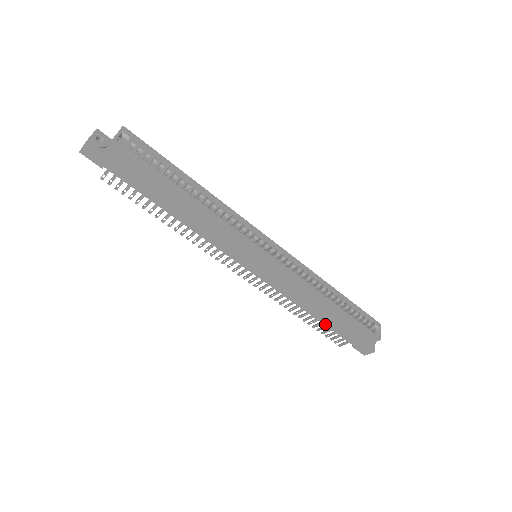
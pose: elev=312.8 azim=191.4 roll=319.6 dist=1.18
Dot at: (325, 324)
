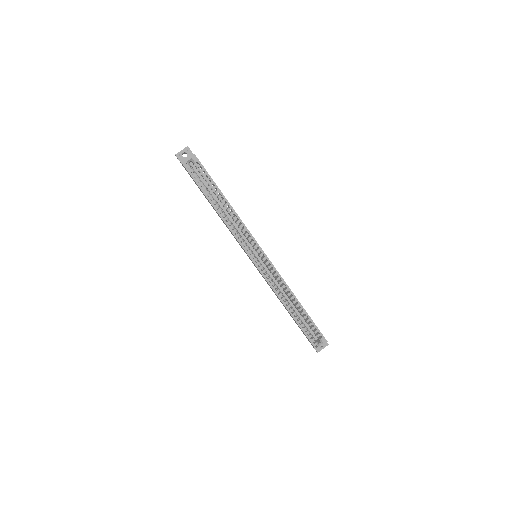
Dot at: occluded
